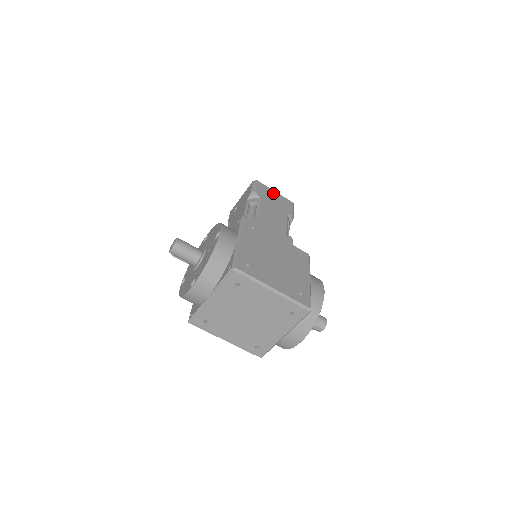
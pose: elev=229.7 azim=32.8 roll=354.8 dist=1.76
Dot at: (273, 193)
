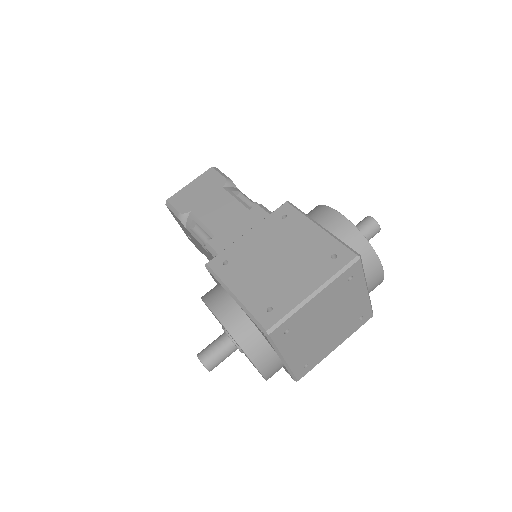
Dot at: (190, 188)
